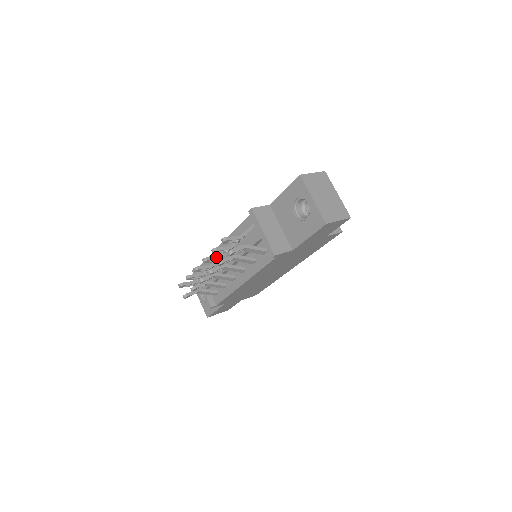
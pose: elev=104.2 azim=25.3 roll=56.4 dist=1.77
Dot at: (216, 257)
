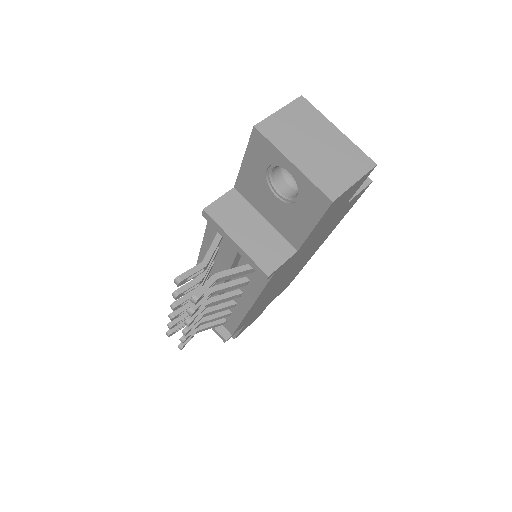
Dot at: (189, 294)
